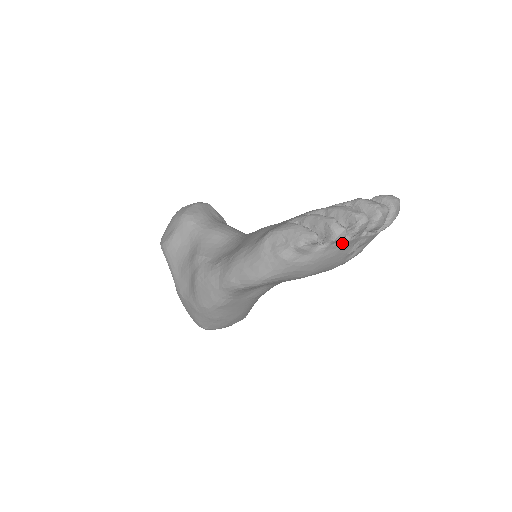
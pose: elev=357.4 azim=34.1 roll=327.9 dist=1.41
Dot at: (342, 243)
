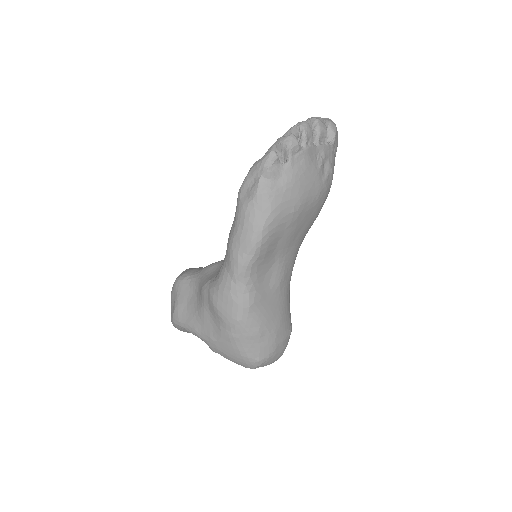
Dot at: (301, 152)
